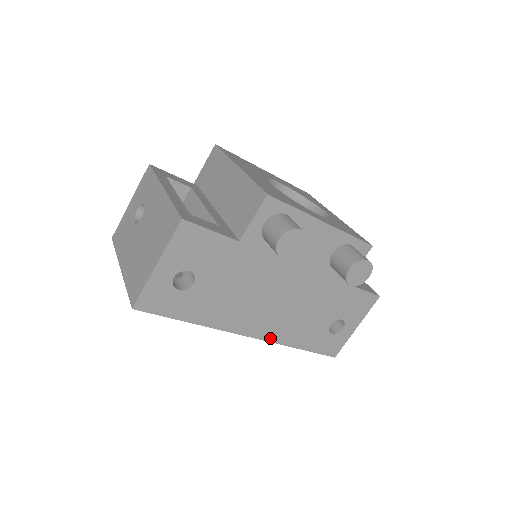
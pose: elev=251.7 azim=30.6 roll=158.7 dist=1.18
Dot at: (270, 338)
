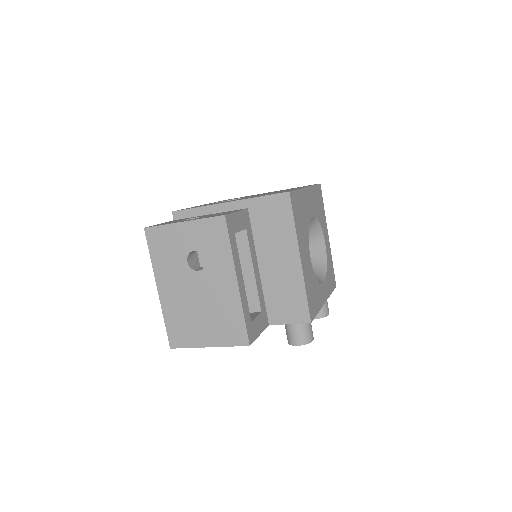
Dot at: occluded
